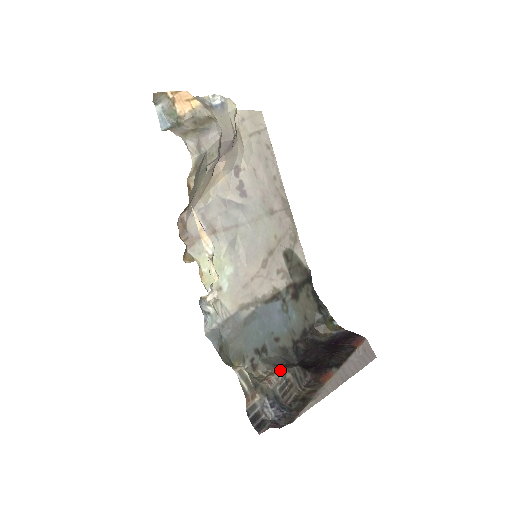
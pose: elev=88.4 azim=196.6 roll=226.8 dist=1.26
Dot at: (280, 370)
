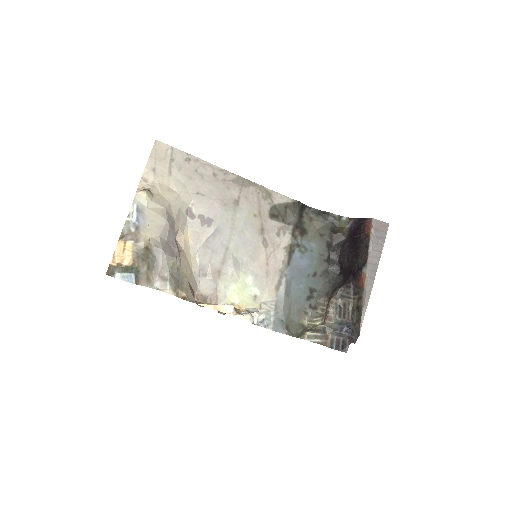
Dot at: (330, 306)
